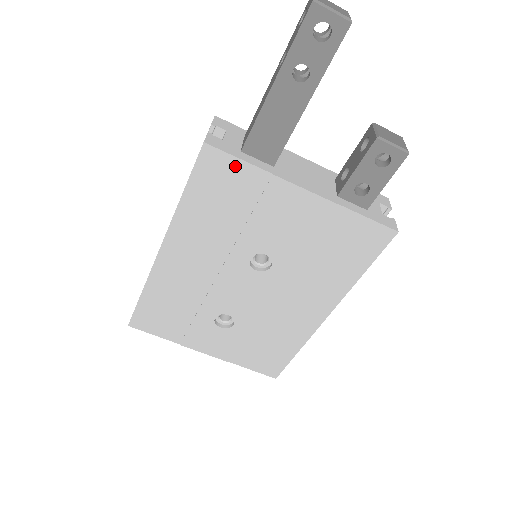
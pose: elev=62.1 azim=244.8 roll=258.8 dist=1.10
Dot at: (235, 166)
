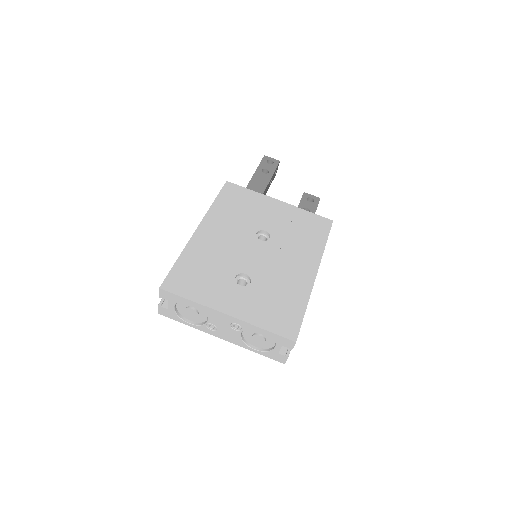
Dot at: (242, 190)
